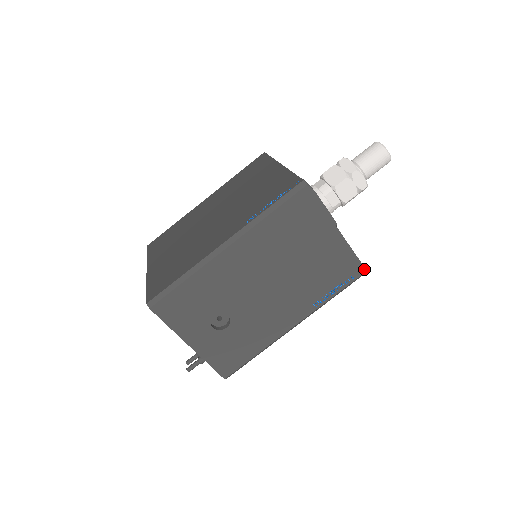
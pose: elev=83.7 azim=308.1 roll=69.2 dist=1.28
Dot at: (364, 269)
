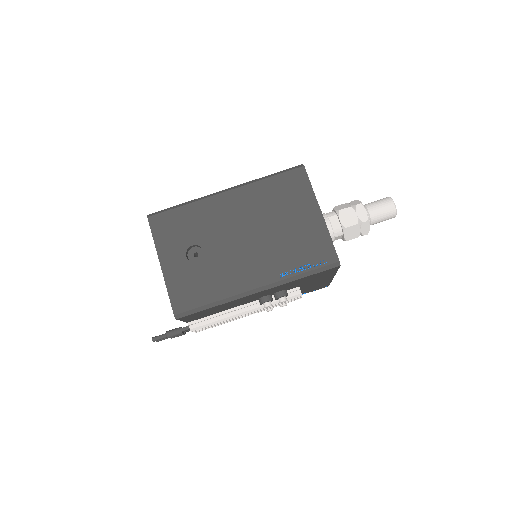
Dot at: (337, 258)
